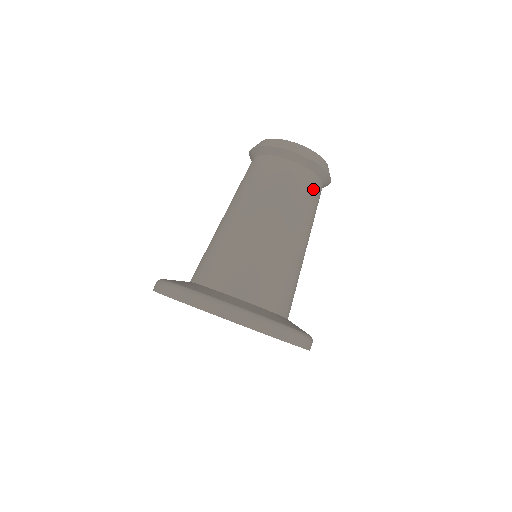
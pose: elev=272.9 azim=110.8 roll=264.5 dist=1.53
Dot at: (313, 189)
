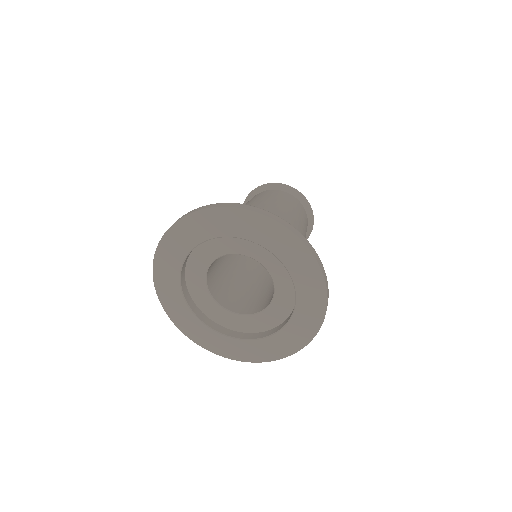
Dot at: (300, 208)
